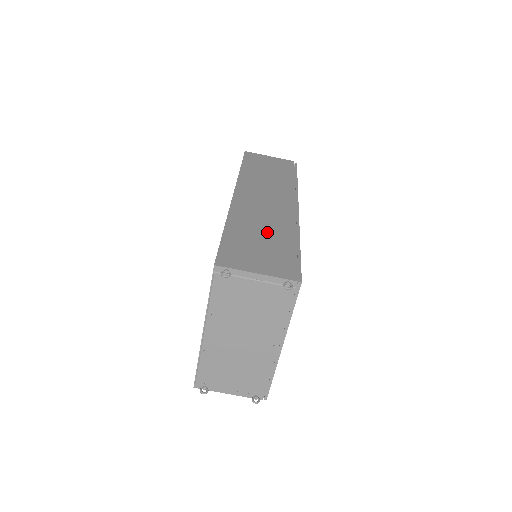
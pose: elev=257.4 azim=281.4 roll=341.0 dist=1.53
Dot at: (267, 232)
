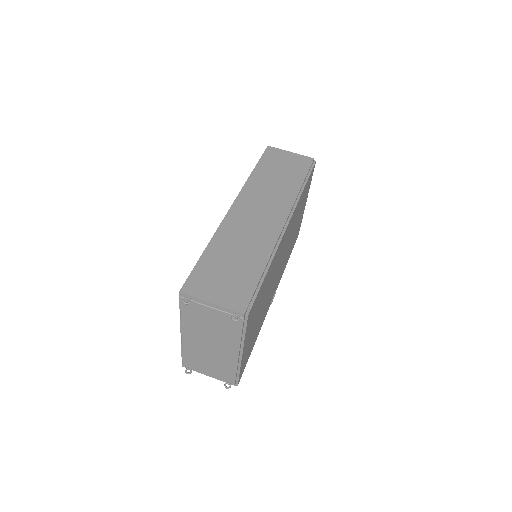
Dot at: (242, 255)
